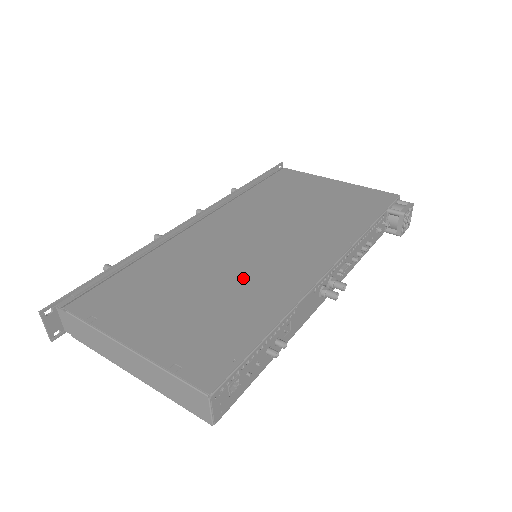
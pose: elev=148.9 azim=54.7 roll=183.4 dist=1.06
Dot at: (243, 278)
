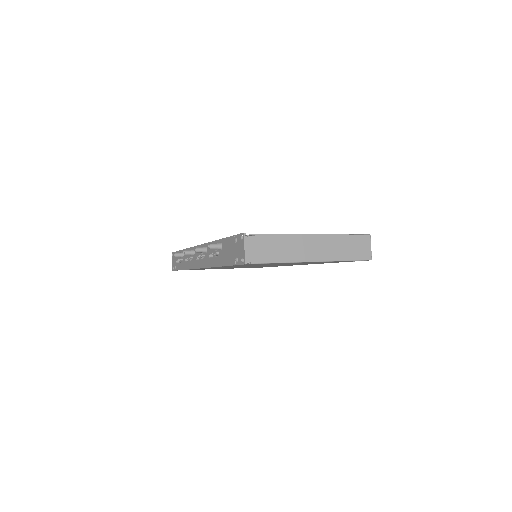
Dot at: occluded
